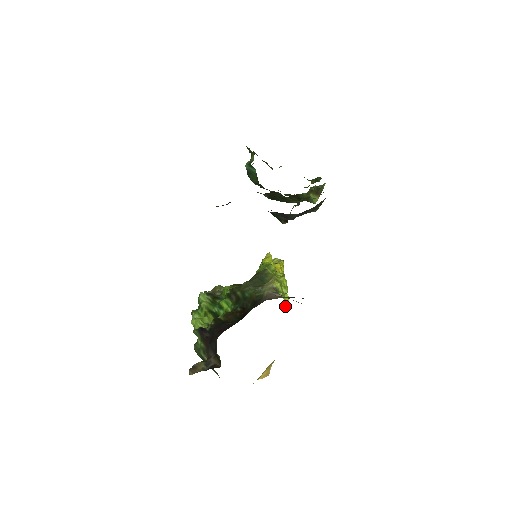
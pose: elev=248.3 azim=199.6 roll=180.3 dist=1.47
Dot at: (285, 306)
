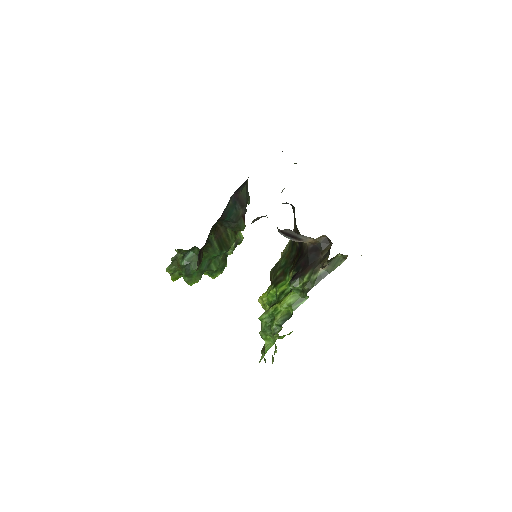
Dot at: occluded
